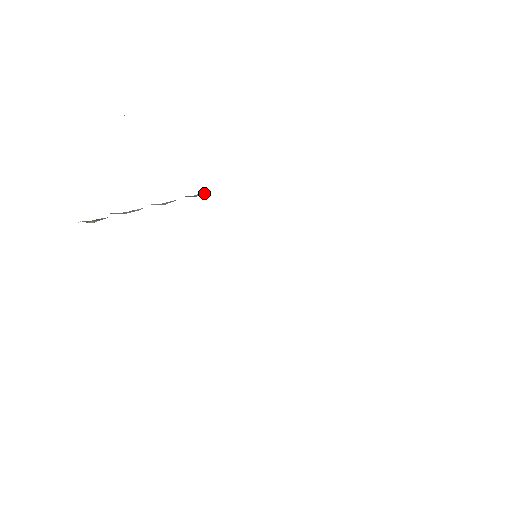
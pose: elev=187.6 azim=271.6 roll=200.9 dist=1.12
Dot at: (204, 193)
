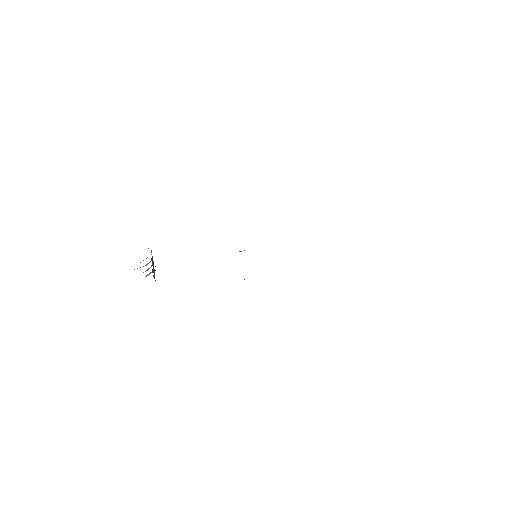
Dot at: occluded
